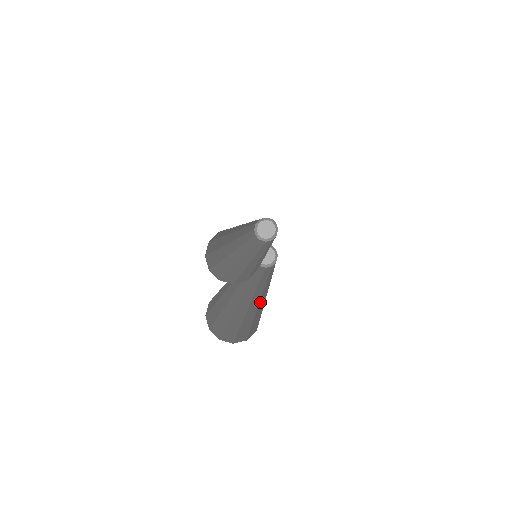
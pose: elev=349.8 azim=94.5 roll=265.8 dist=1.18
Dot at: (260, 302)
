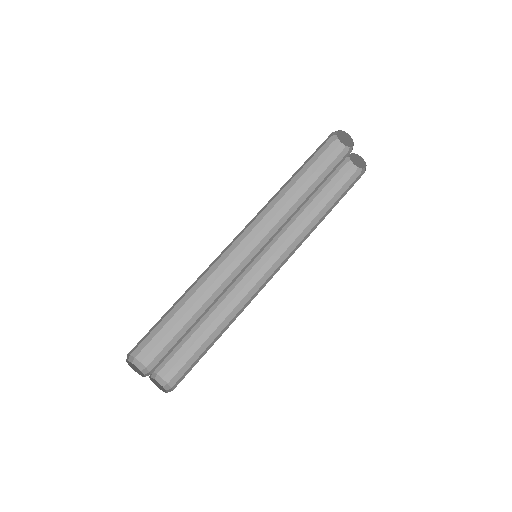
Dot at: (234, 320)
